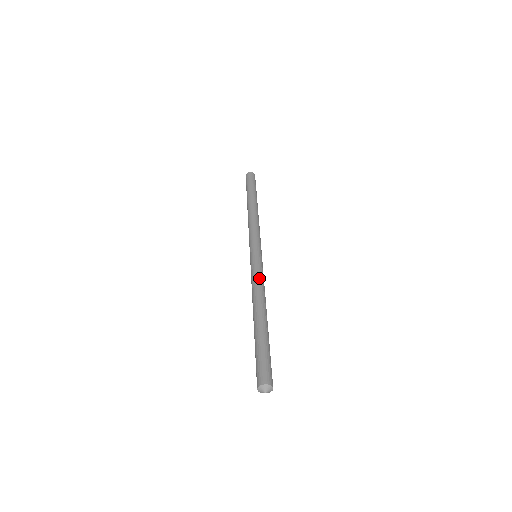
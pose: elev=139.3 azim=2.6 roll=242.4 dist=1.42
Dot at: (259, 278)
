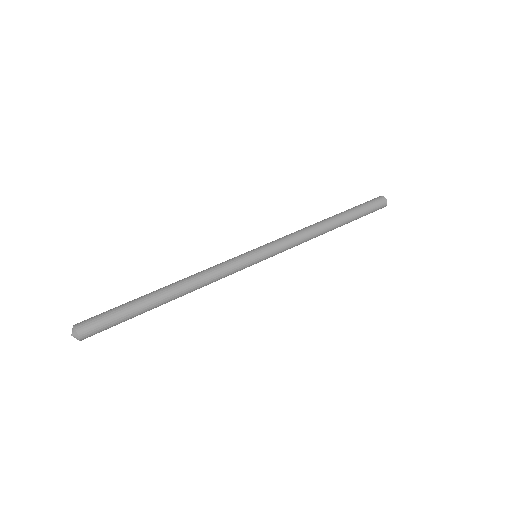
Dot at: (220, 274)
